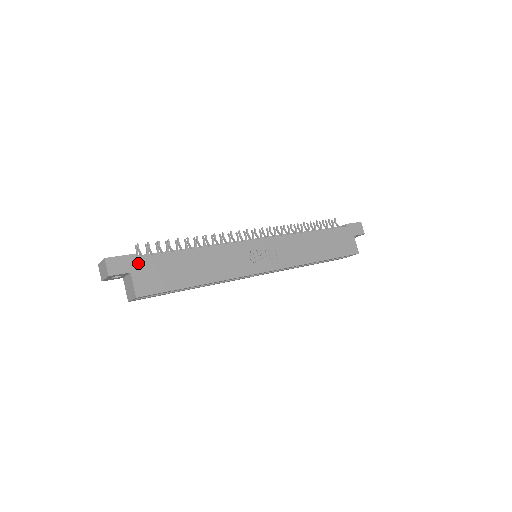
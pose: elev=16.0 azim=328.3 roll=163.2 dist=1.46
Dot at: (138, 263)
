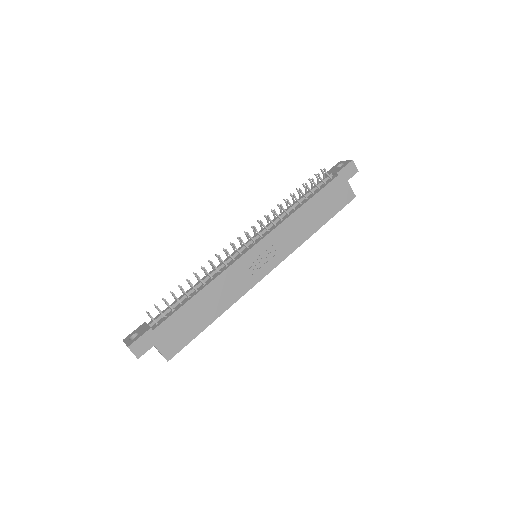
Dot at: (157, 334)
